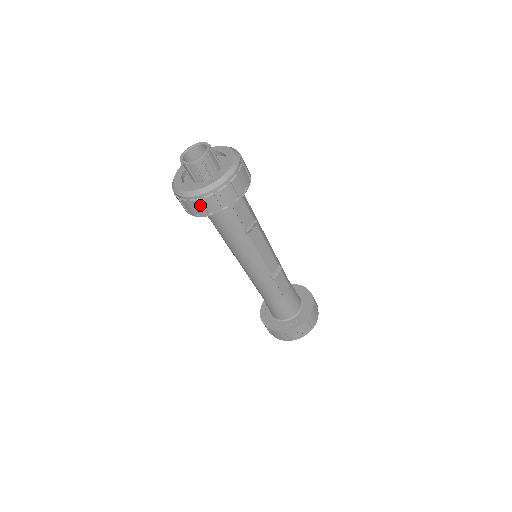
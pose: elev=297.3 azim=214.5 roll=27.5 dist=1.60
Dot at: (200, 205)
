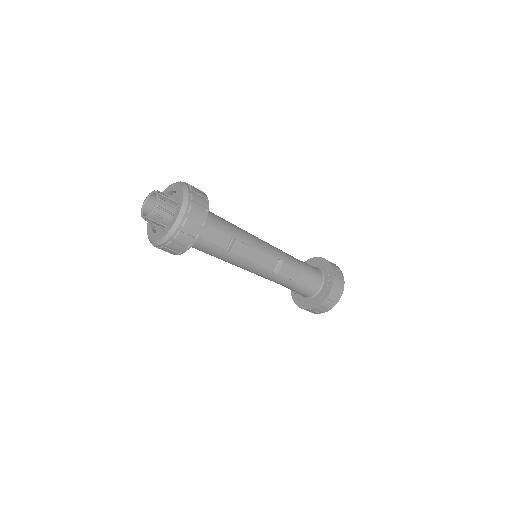
Dot at: (167, 250)
